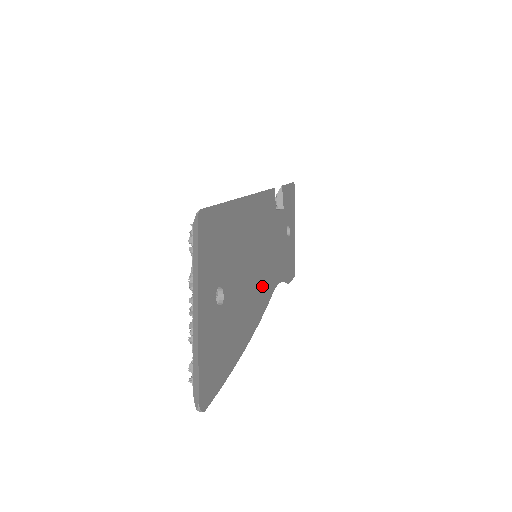
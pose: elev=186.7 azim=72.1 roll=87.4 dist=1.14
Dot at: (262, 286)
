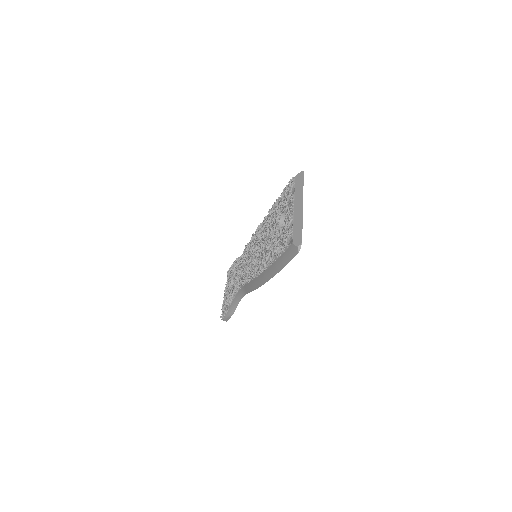
Dot at: occluded
